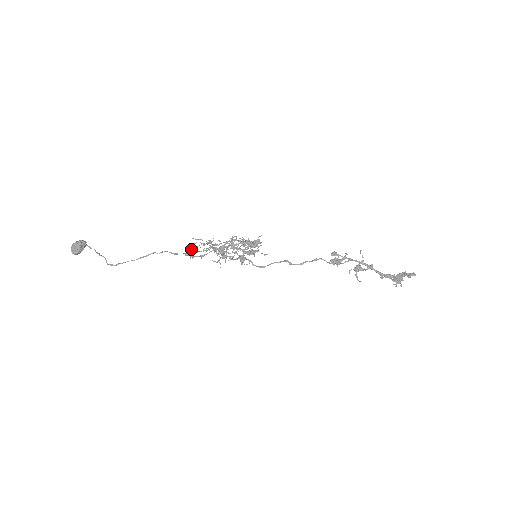
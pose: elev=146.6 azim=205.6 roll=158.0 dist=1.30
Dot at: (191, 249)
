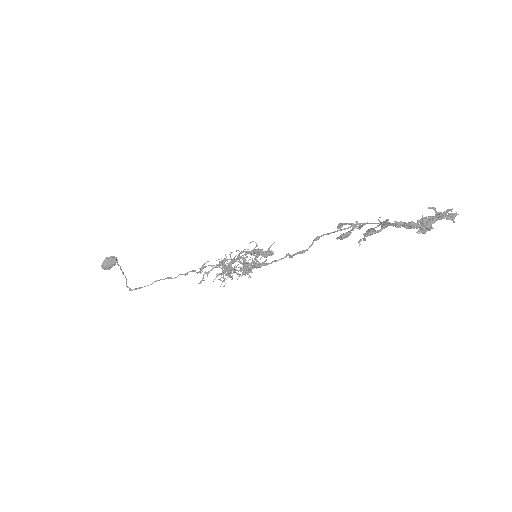
Dot at: (201, 267)
